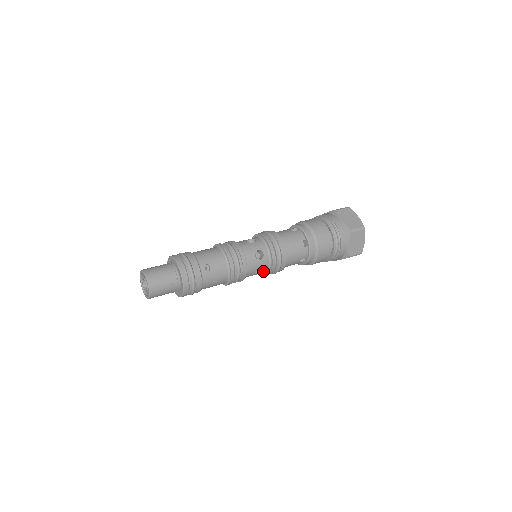
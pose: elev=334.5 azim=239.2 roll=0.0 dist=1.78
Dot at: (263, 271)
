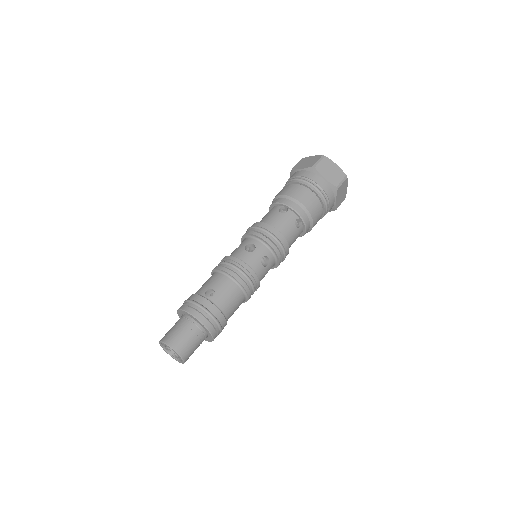
Dot at: occluded
